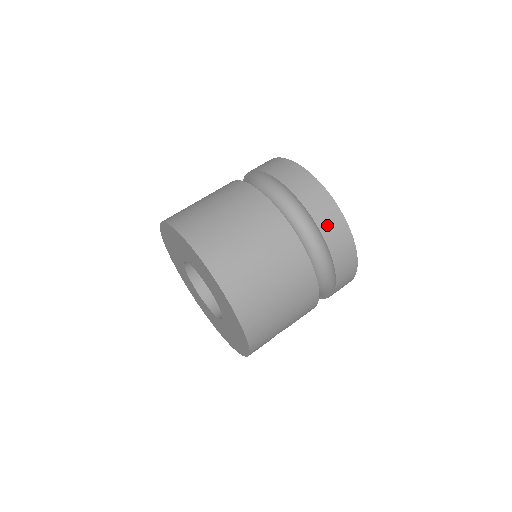
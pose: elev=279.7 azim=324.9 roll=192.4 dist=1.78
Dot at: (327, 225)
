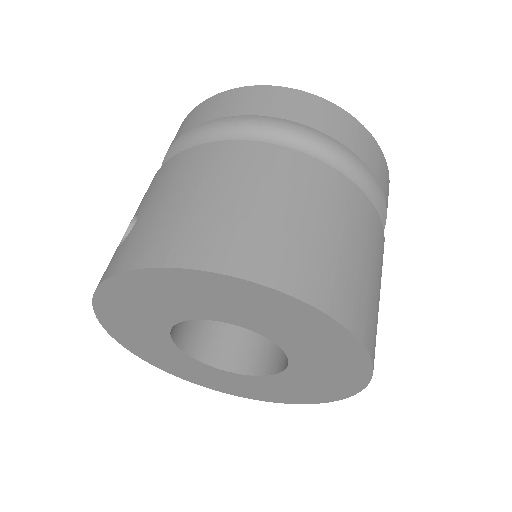
Dot at: (374, 164)
